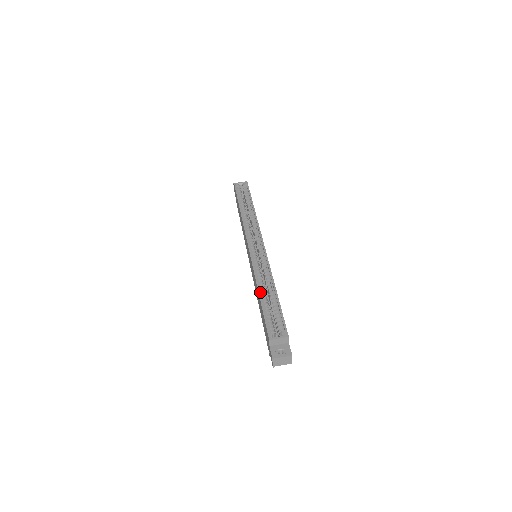
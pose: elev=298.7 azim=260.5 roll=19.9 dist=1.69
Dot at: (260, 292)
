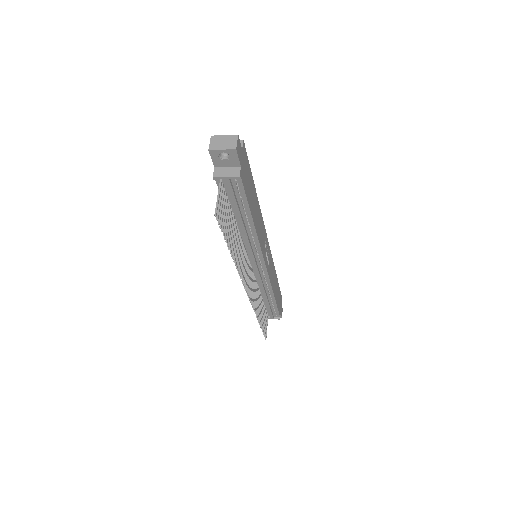
Dot at: occluded
